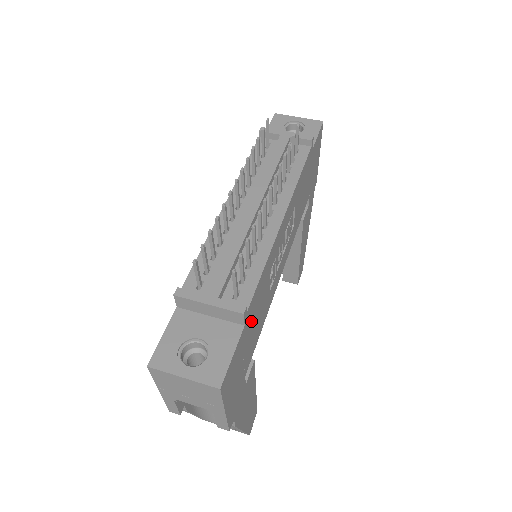
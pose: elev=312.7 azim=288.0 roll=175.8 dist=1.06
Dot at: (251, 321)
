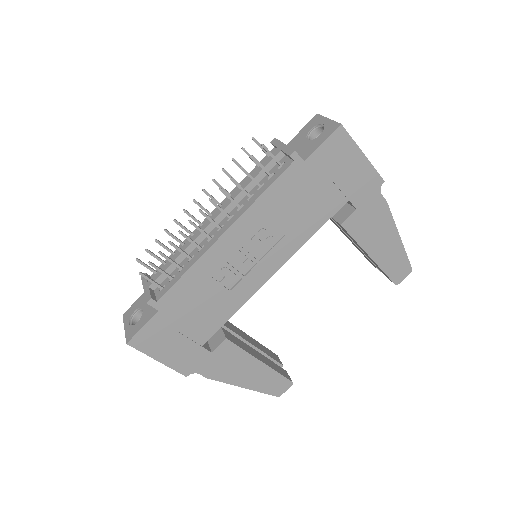
Dot at: (180, 309)
